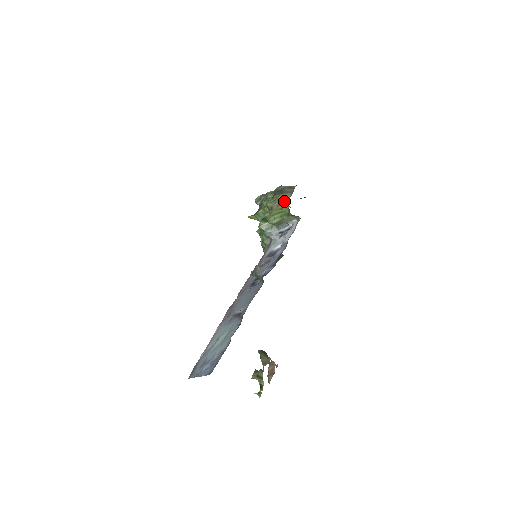
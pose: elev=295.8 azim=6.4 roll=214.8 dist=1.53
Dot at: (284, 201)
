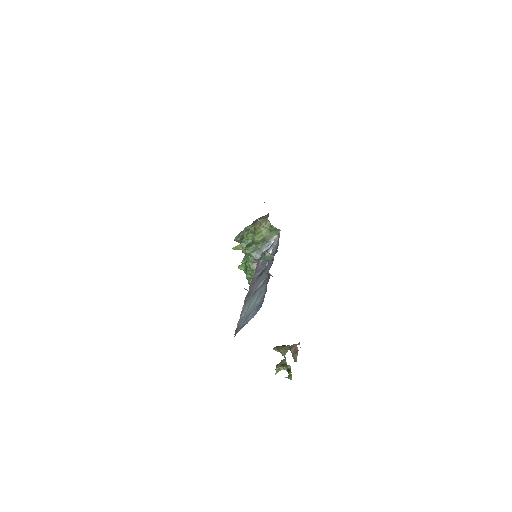
Dot at: (264, 221)
